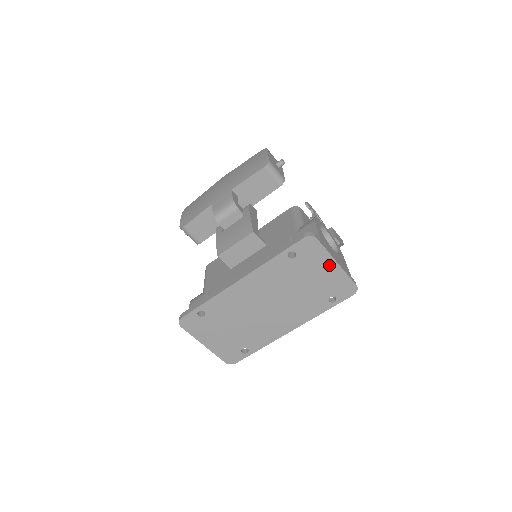
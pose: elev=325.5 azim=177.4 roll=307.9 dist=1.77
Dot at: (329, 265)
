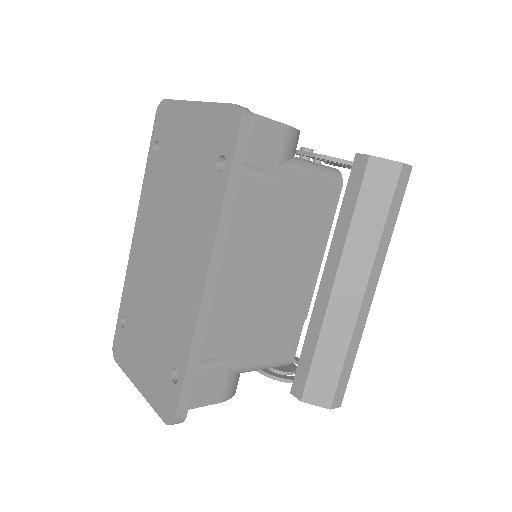
Dot at: (190, 116)
